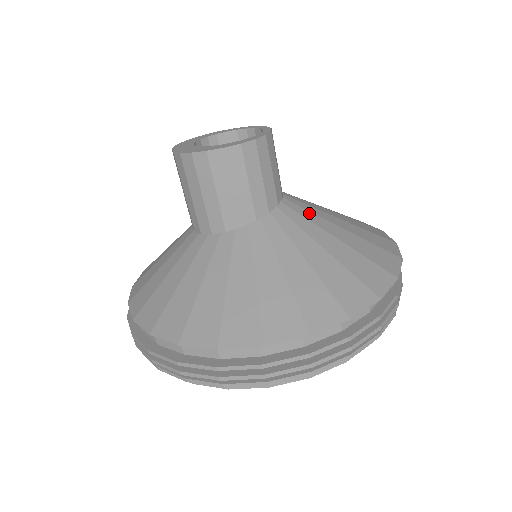
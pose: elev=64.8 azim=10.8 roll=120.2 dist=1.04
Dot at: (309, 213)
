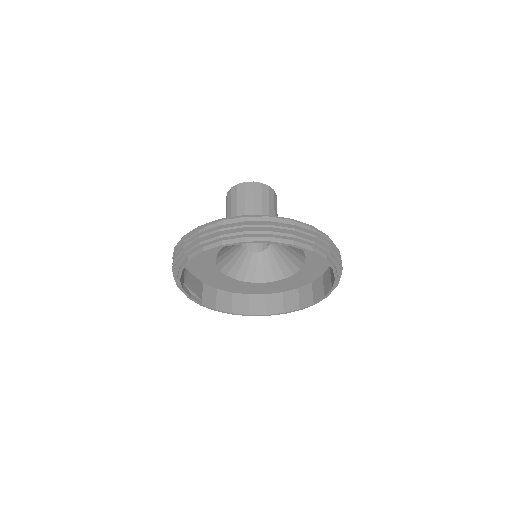
Dot at: occluded
